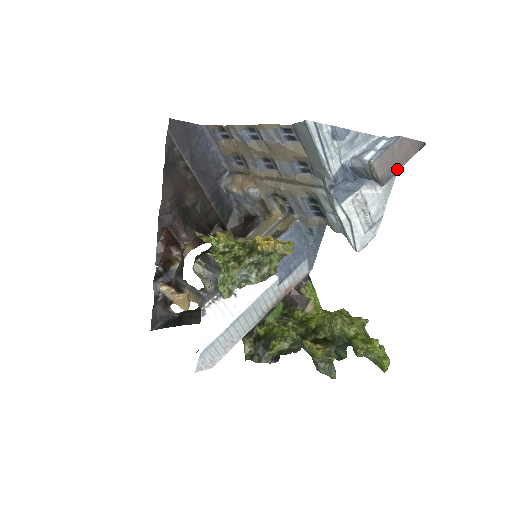
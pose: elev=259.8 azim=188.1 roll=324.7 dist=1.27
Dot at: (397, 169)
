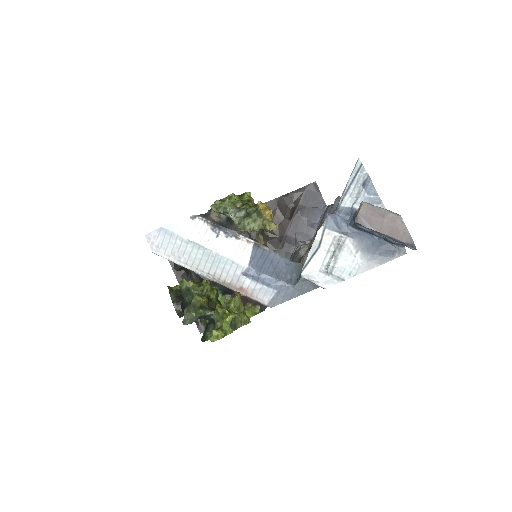
Dot at: (377, 228)
